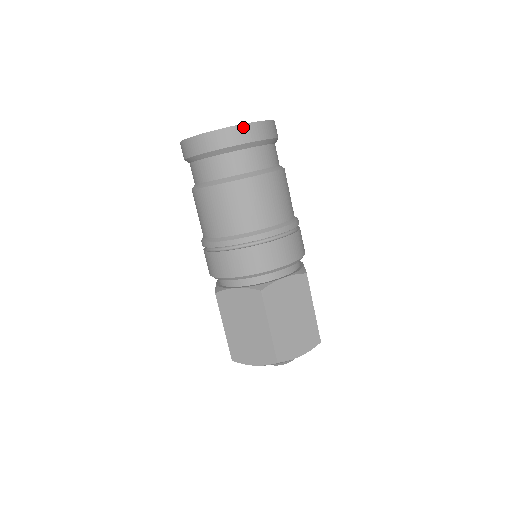
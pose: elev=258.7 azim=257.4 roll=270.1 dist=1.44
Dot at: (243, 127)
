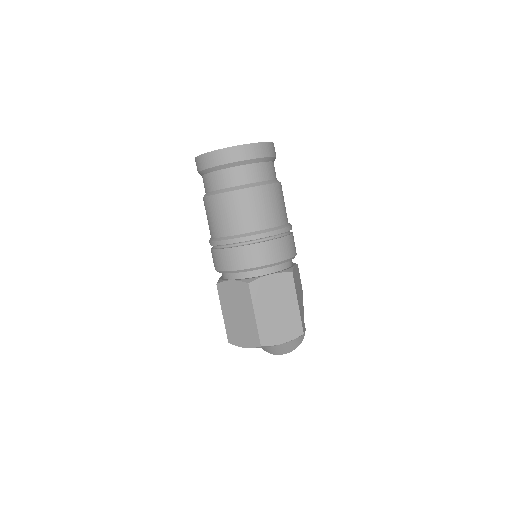
Dot at: (239, 148)
